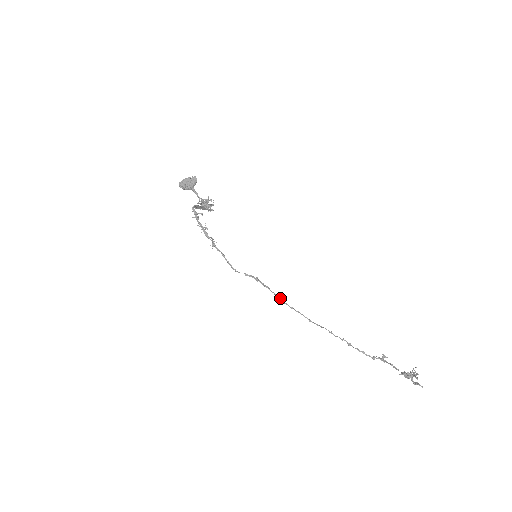
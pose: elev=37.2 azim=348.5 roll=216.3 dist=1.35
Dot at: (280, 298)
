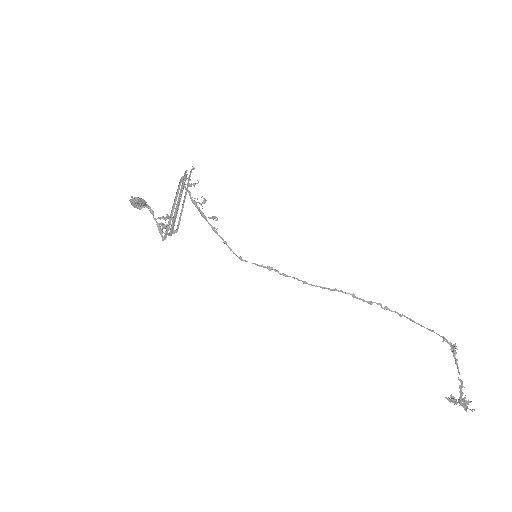
Dot at: (305, 282)
